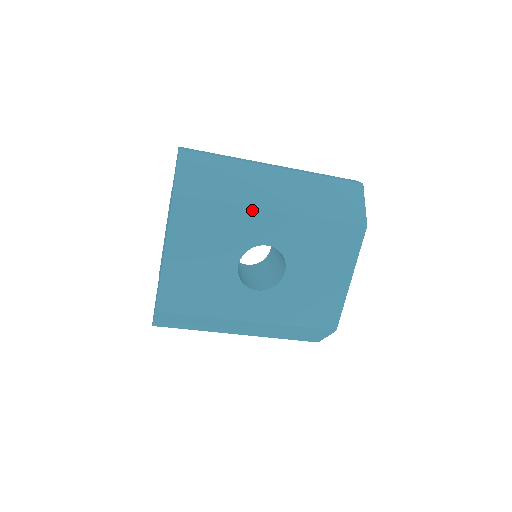
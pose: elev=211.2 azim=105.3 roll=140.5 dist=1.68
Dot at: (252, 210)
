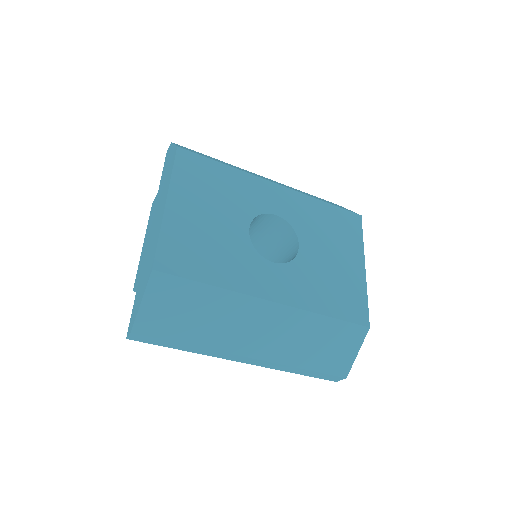
Dot at: (255, 179)
